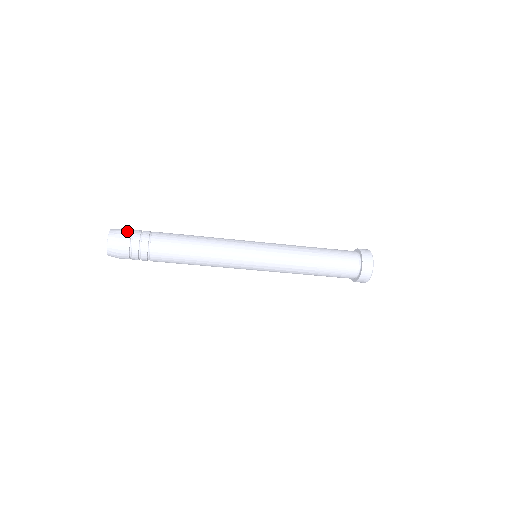
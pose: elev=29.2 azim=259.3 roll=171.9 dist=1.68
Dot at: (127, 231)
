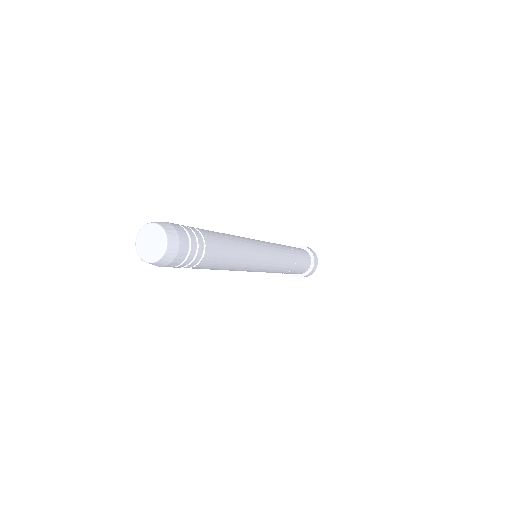
Dot at: (182, 230)
